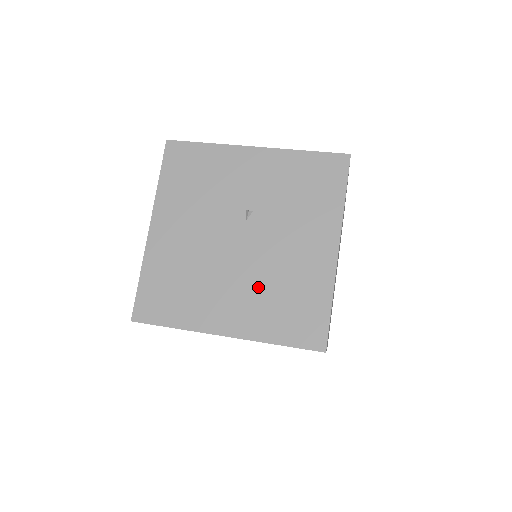
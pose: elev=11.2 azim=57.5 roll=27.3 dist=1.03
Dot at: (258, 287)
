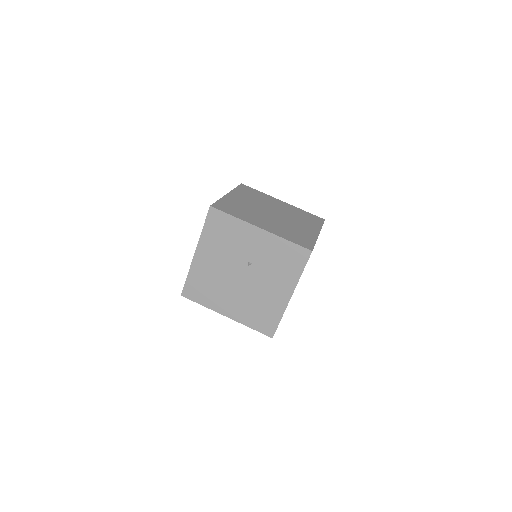
Dot at: (247, 301)
